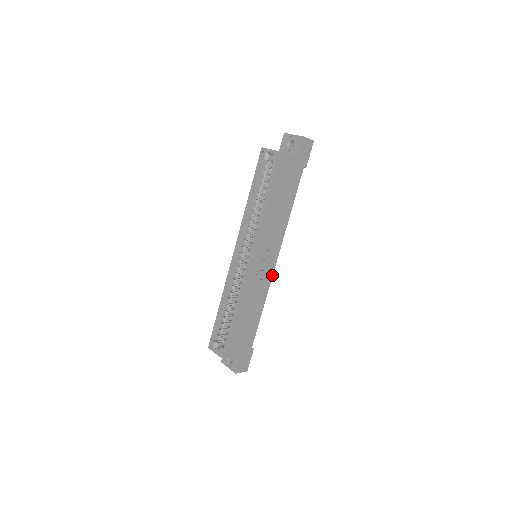
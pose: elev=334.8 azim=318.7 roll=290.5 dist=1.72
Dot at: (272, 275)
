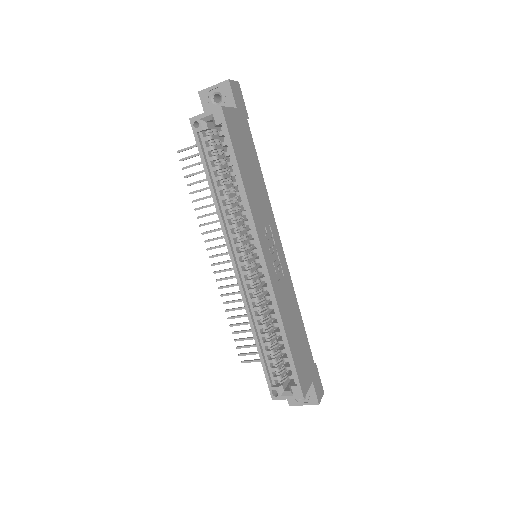
Dot at: (287, 265)
